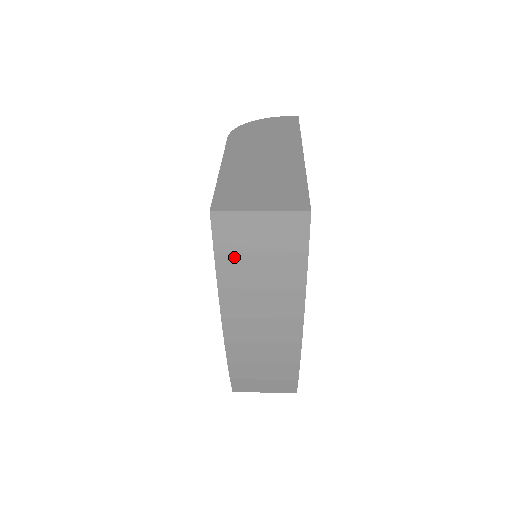
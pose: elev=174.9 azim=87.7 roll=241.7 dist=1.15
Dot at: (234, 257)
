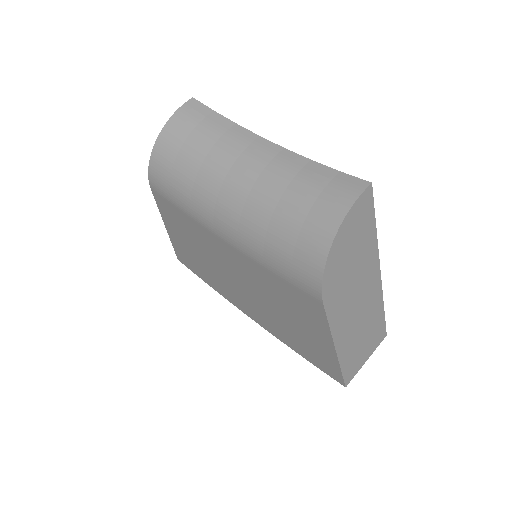
Dot at: occluded
